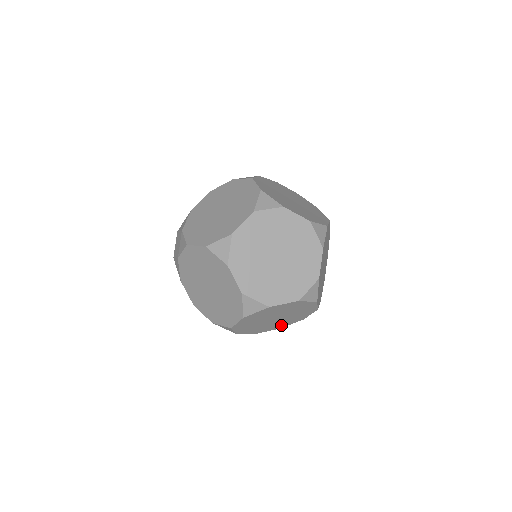
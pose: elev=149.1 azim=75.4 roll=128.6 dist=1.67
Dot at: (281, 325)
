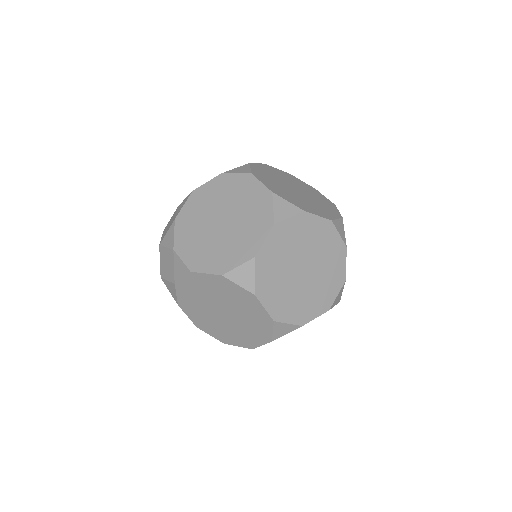
Dot at: (304, 311)
